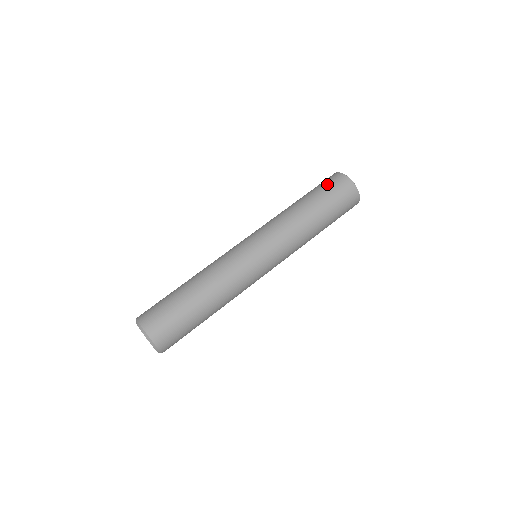
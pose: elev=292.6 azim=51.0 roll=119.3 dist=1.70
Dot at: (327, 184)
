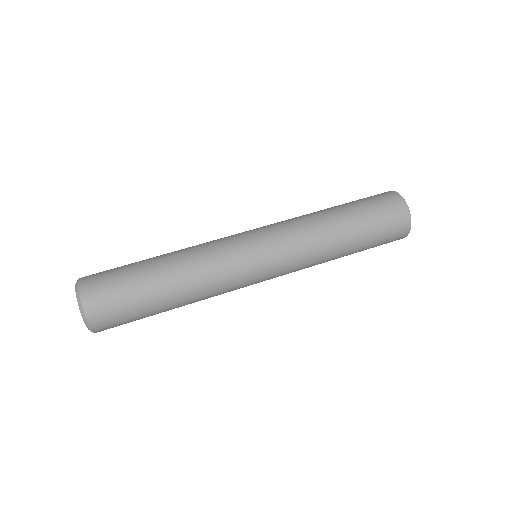
Dot at: occluded
